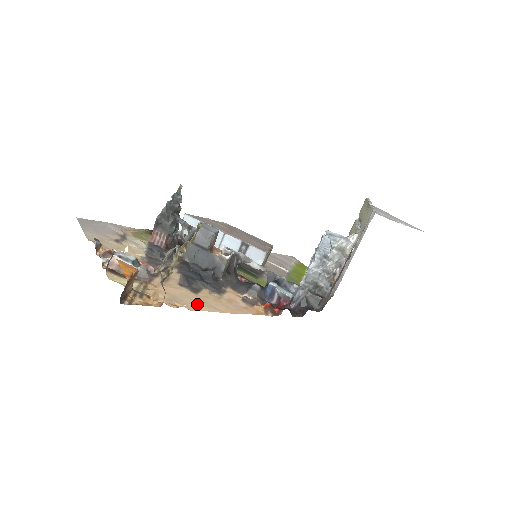
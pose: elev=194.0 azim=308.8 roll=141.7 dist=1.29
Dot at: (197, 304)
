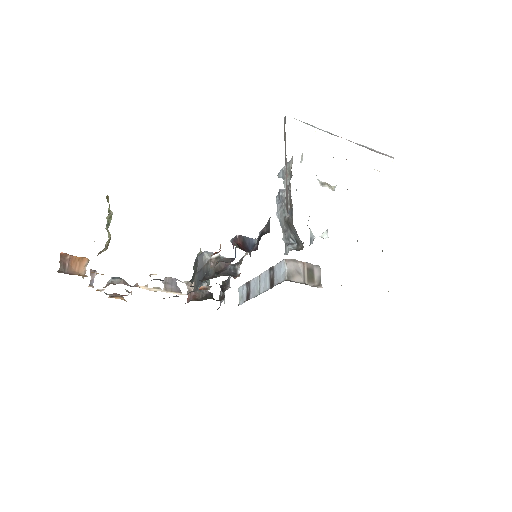
Dot at: occluded
